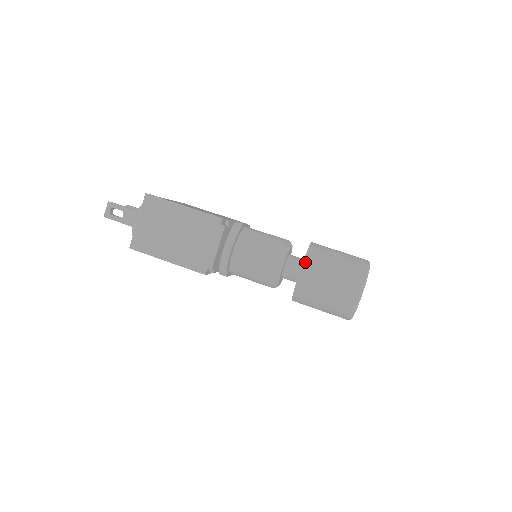
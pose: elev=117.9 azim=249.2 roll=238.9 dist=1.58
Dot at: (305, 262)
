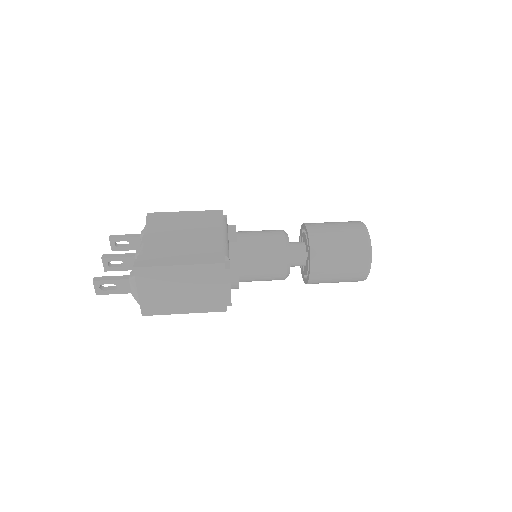
Dot at: (312, 260)
